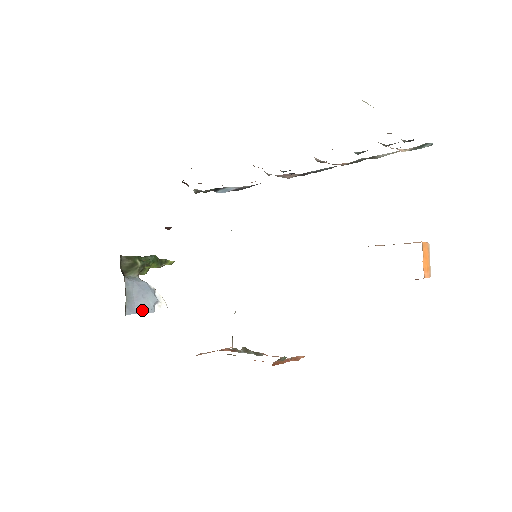
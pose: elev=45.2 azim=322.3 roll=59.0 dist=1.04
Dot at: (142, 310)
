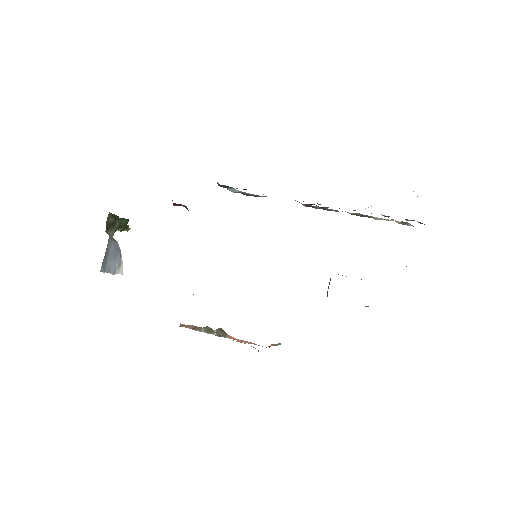
Dot at: (109, 270)
